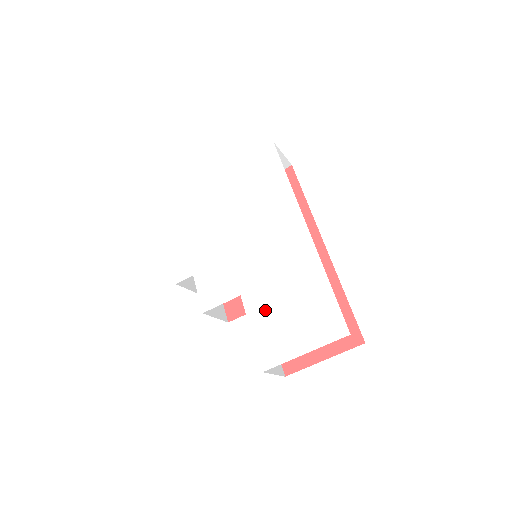
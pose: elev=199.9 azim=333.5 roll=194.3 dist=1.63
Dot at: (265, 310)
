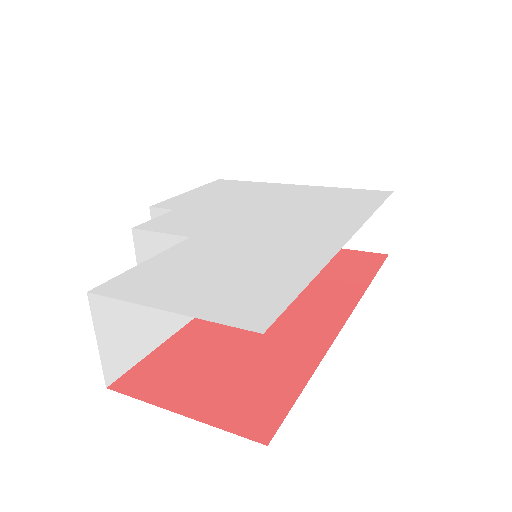
Dot at: (194, 256)
